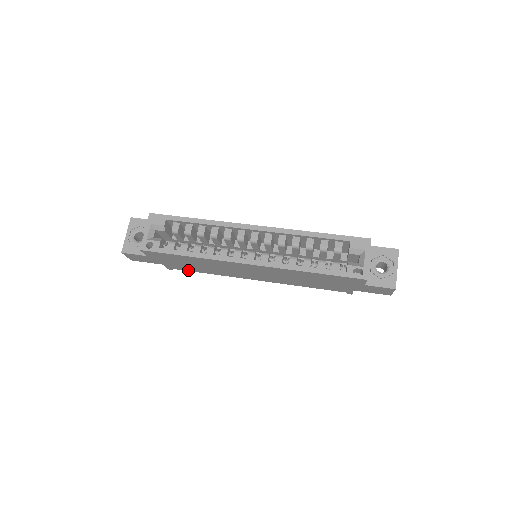
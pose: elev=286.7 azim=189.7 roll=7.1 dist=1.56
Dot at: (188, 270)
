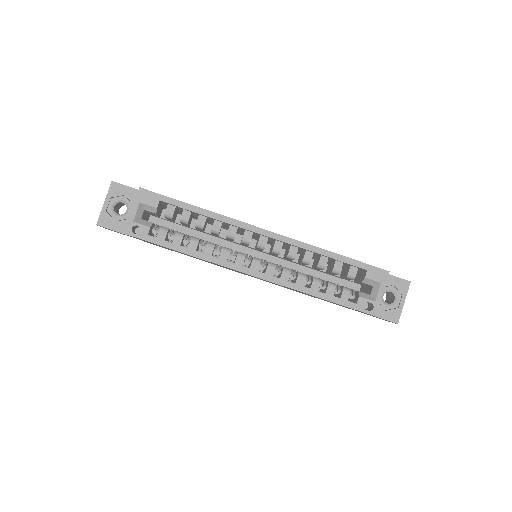
Dot at: (171, 250)
